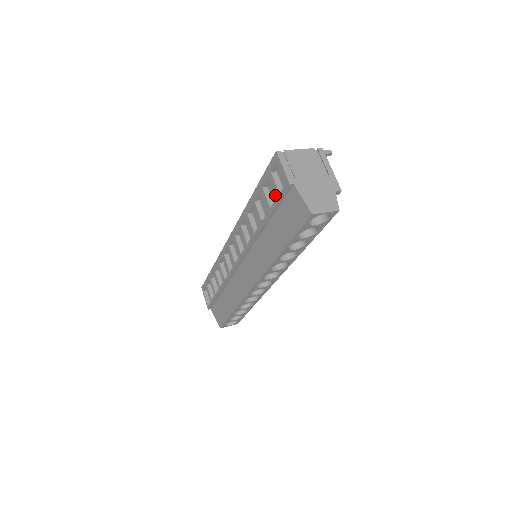
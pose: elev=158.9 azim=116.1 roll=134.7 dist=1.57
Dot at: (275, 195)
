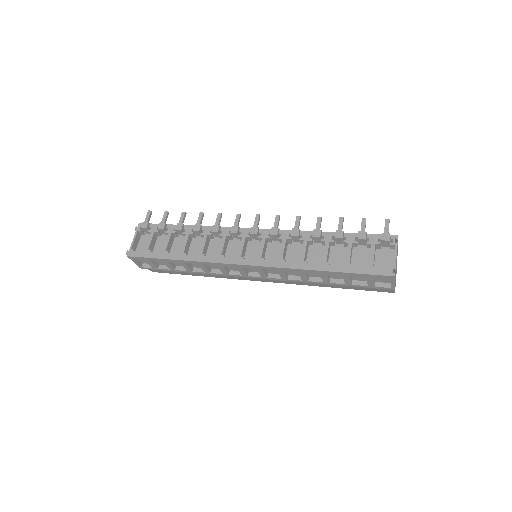
Dot at: (368, 285)
